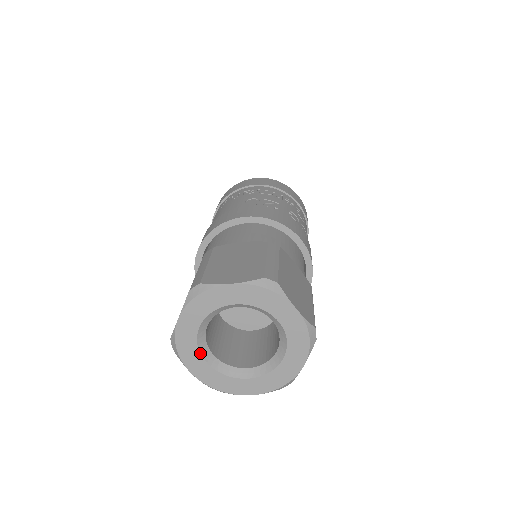
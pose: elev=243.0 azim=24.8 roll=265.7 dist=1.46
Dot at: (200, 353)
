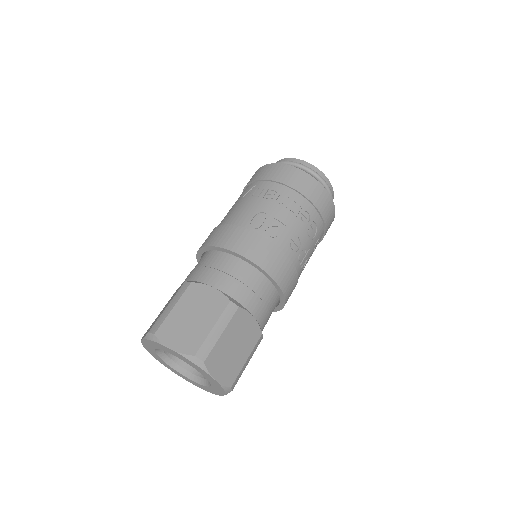
Dot at: (158, 356)
